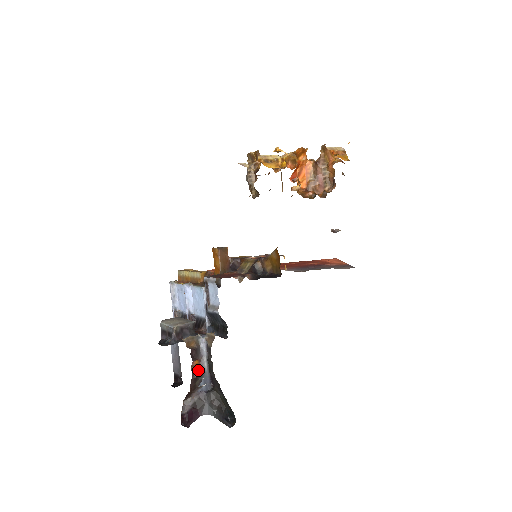
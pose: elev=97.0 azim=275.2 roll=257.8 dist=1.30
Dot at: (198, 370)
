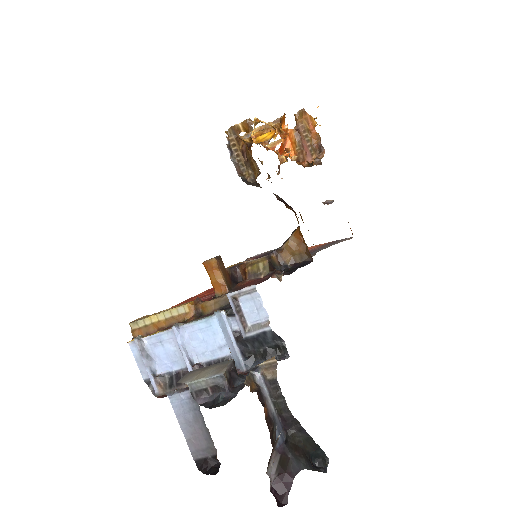
Dot at: (269, 418)
